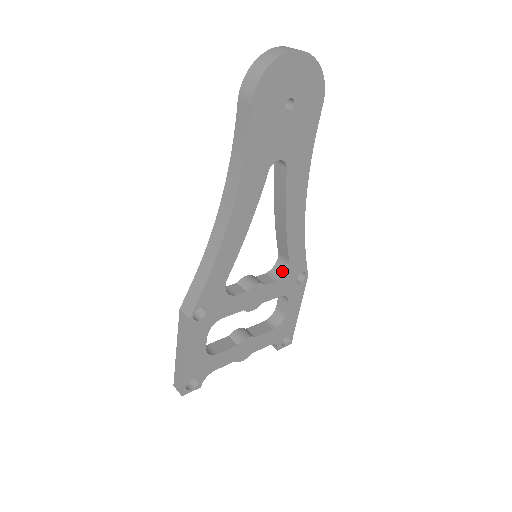
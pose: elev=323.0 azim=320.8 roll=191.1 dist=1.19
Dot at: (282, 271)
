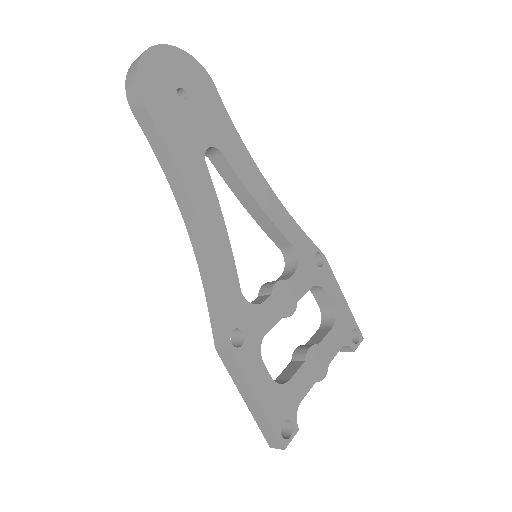
Dot at: (294, 261)
